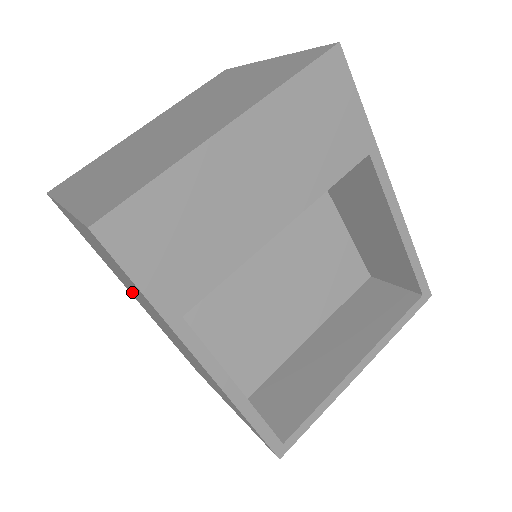
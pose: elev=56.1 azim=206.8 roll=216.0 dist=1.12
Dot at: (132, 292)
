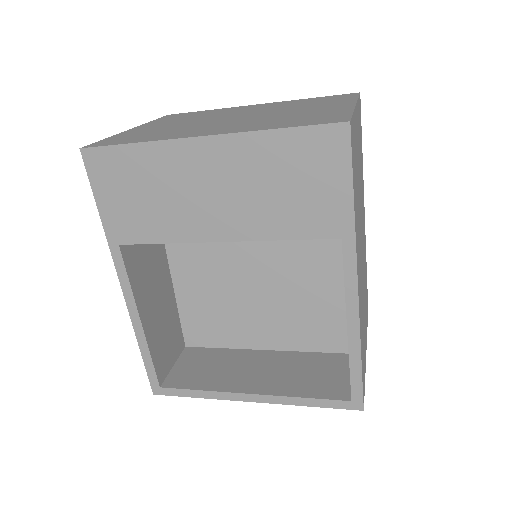
Dot at: occluded
